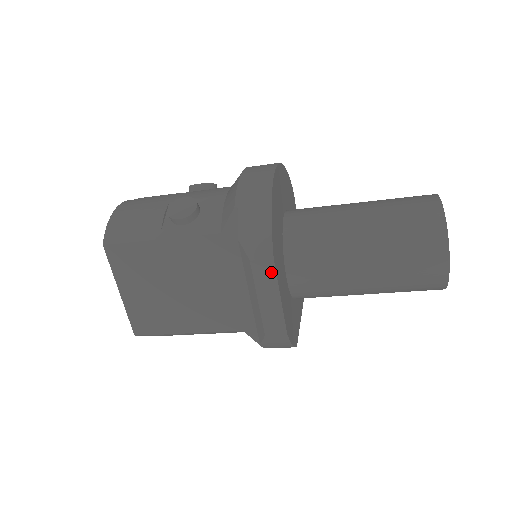
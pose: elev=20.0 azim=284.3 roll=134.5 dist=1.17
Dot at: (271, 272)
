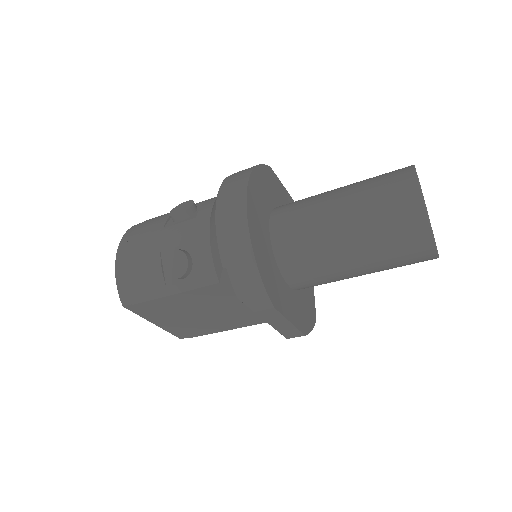
Dot at: (276, 314)
